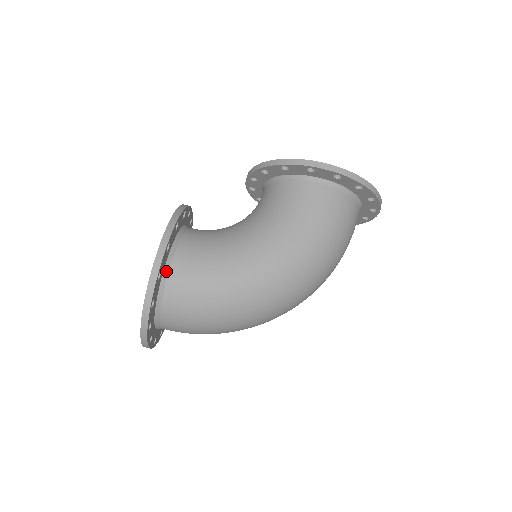
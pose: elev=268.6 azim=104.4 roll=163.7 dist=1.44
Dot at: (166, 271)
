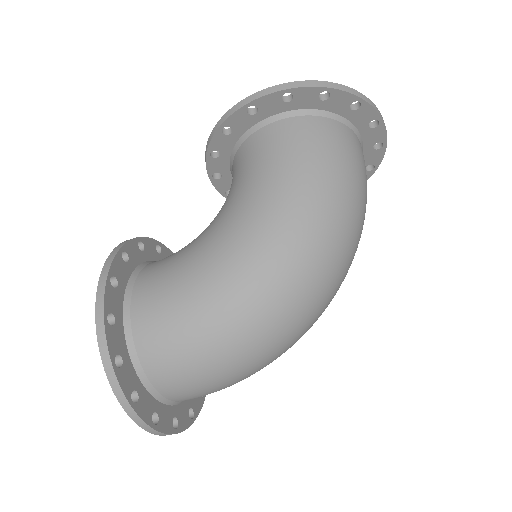
Dot at: (127, 314)
